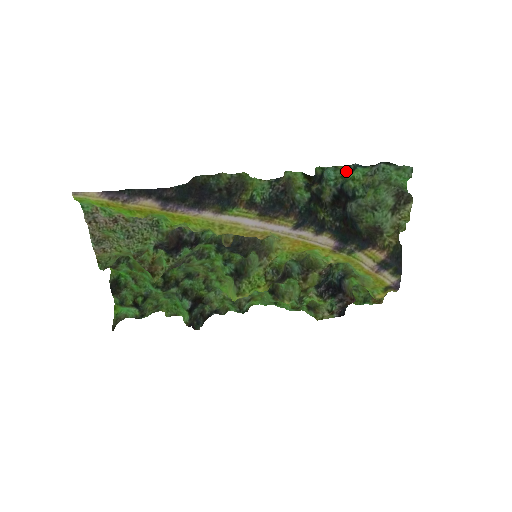
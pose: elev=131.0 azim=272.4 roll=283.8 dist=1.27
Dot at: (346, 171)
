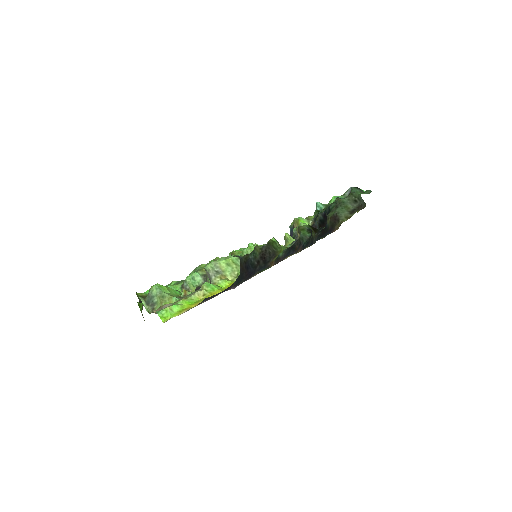
Dot at: (331, 204)
